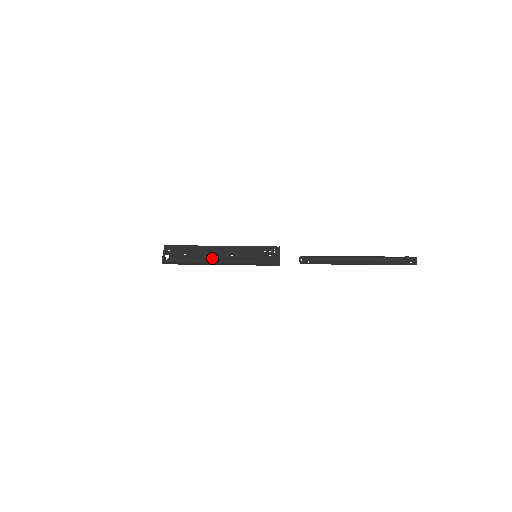
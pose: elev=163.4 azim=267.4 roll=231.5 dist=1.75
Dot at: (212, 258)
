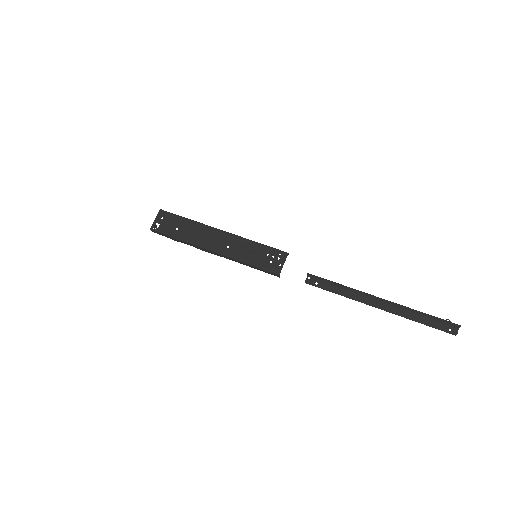
Dot at: (204, 243)
